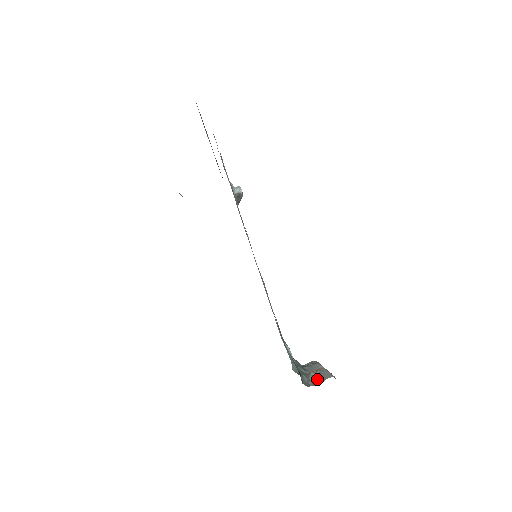
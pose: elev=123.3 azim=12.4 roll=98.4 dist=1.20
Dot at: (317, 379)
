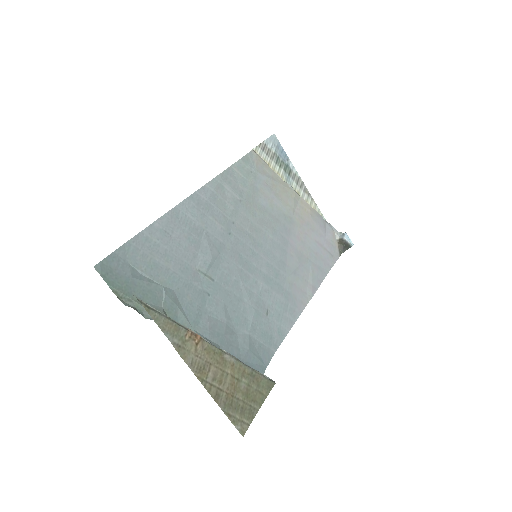
Dot at: occluded
